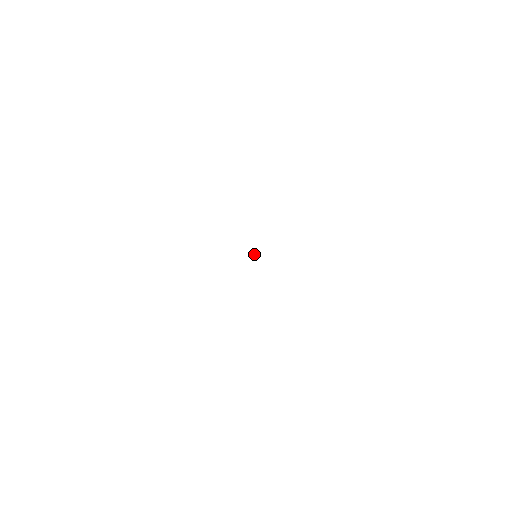
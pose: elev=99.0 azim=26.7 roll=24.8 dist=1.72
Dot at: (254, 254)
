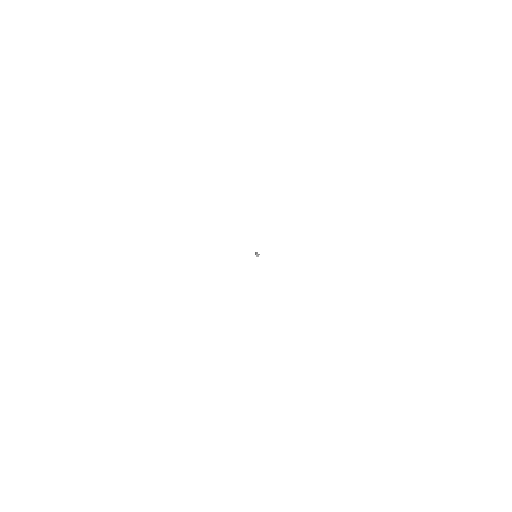
Dot at: (255, 253)
